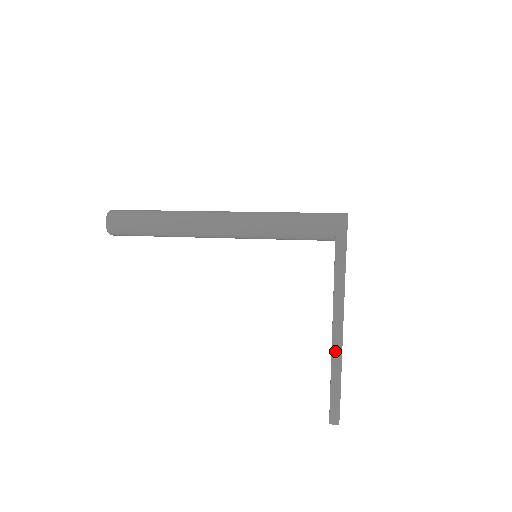
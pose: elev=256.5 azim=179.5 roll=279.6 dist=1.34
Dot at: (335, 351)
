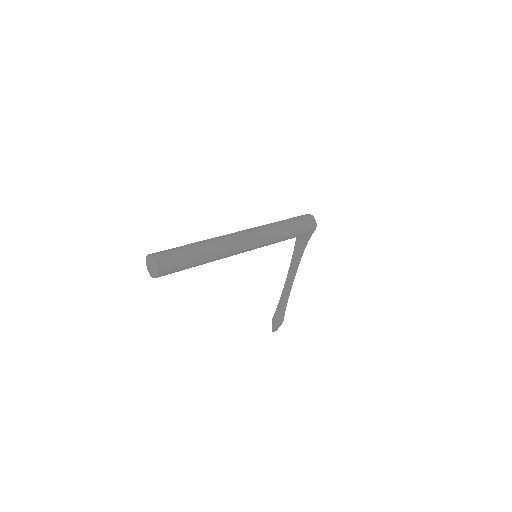
Dot at: (287, 294)
